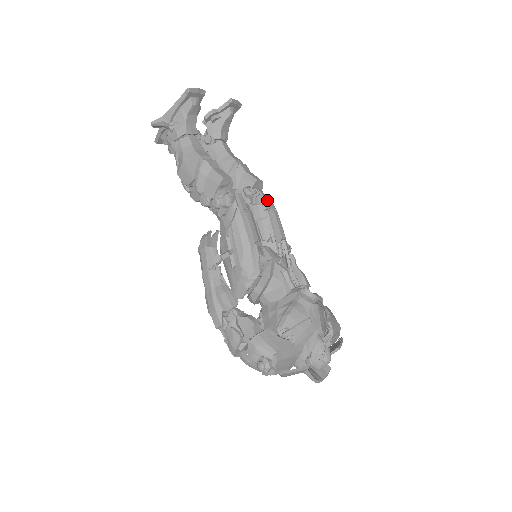
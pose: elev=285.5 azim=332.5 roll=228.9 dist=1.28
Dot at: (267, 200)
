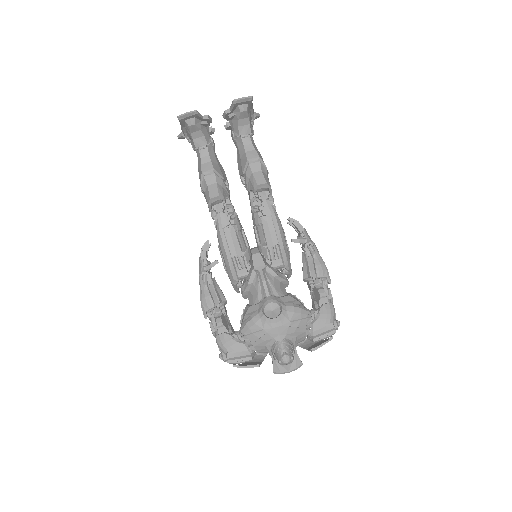
Dot at: (262, 207)
